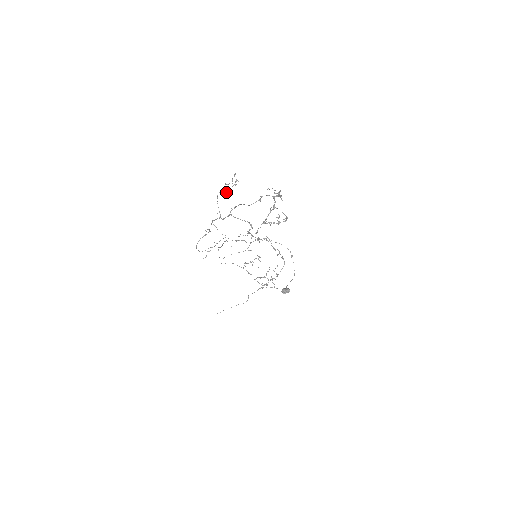
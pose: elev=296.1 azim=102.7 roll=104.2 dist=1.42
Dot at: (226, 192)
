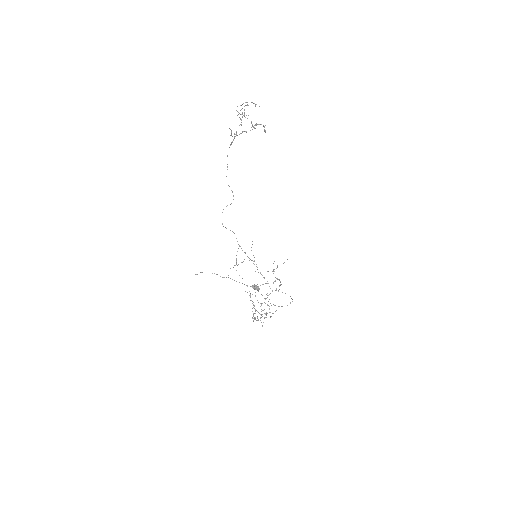
Dot at: (241, 125)
